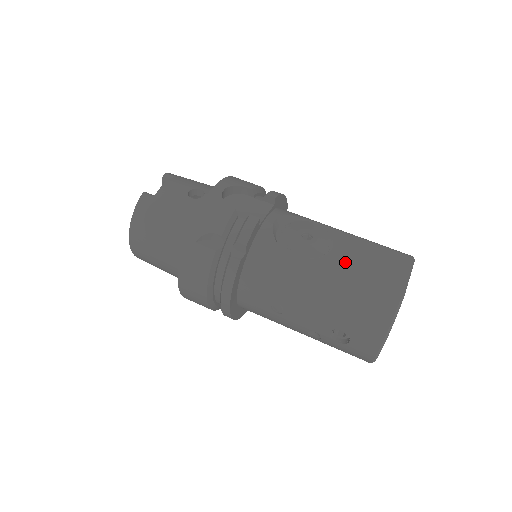
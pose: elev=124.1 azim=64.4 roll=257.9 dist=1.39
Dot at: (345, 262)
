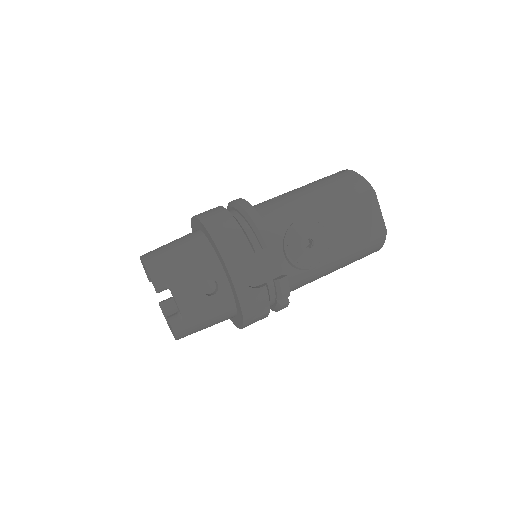
Dot at: (343, 238)
